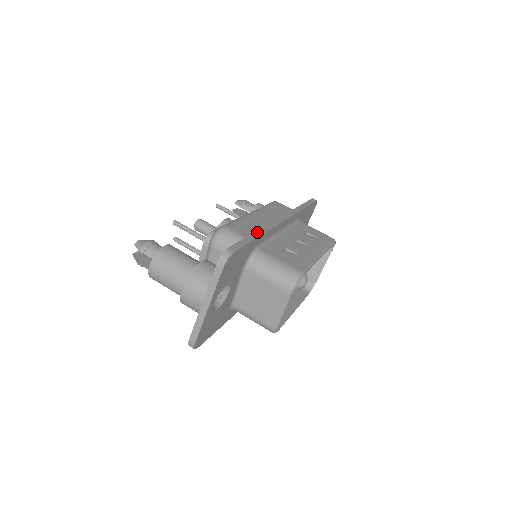
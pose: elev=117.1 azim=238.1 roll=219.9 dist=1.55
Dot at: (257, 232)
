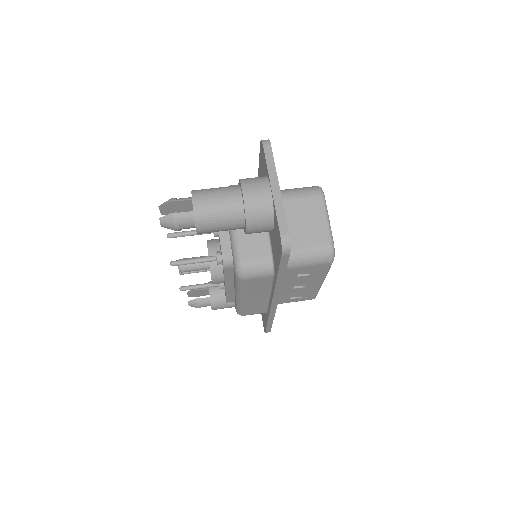
Dot at: occluded
